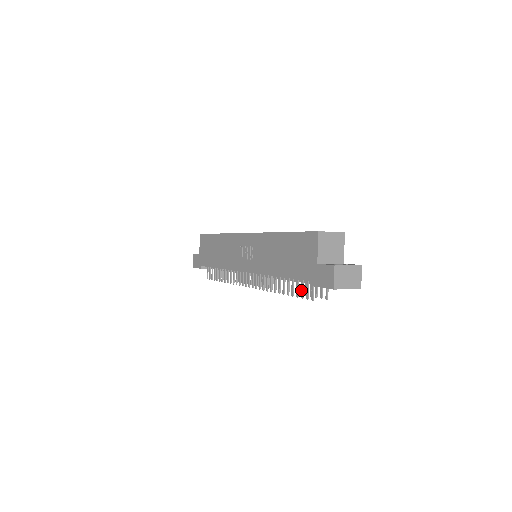
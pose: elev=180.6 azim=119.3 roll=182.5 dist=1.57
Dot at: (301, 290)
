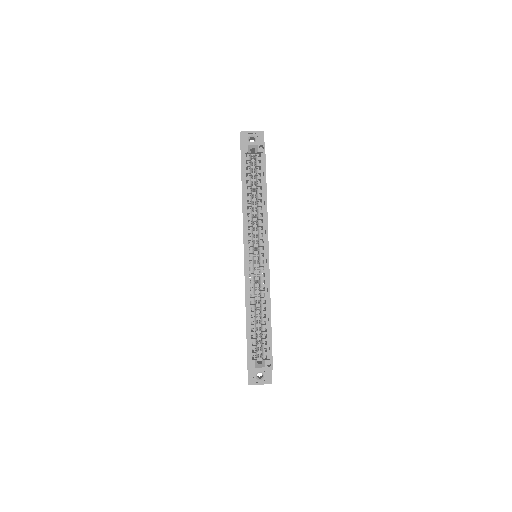
Dot at: occluded
